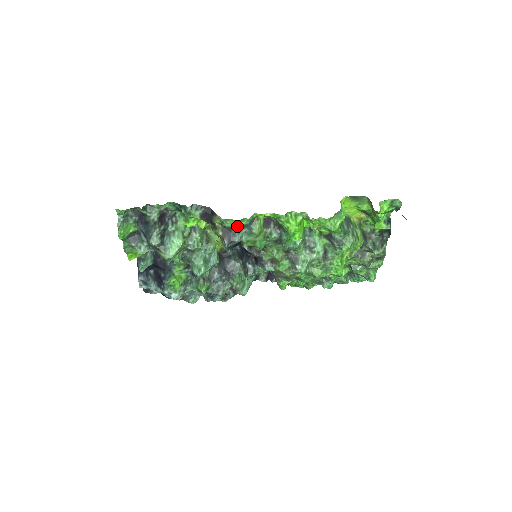
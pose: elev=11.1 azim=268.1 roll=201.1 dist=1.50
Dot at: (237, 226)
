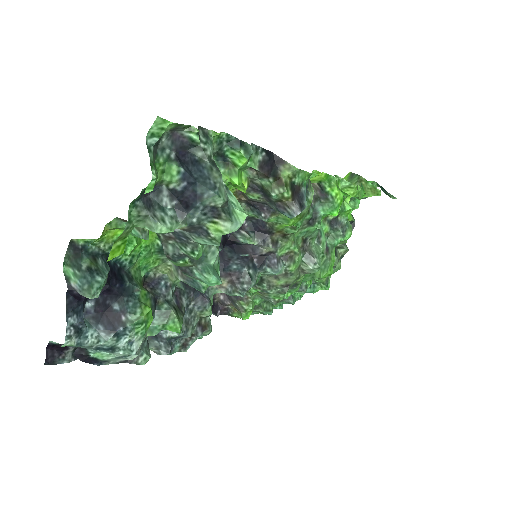
Dot at: (304, 184)
